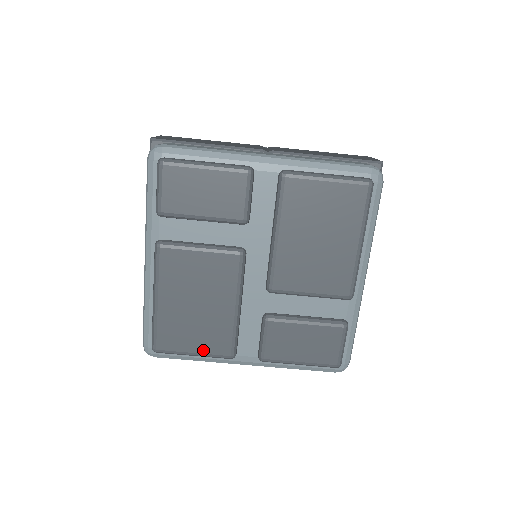
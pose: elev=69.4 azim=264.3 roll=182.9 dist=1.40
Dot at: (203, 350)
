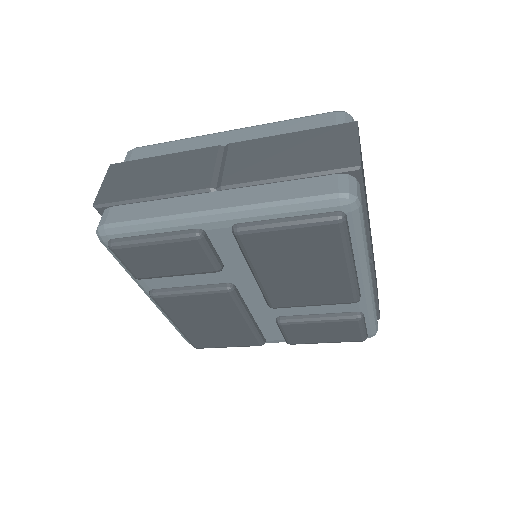
Dot at: (234, 345)
